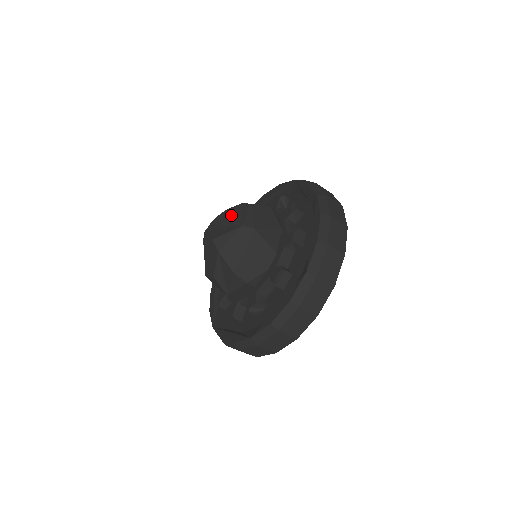
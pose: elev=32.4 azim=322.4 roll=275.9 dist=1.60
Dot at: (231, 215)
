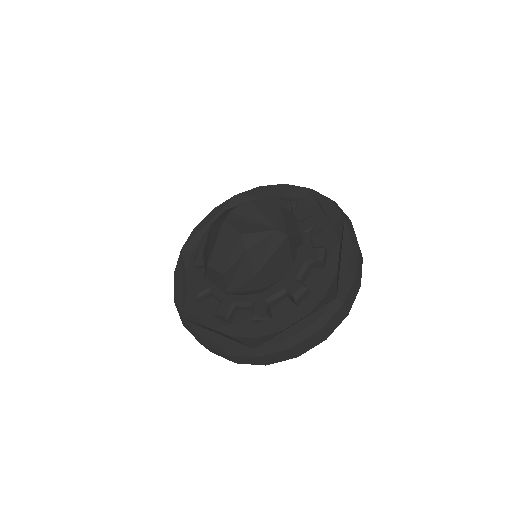
Dot at: (260, 211)
